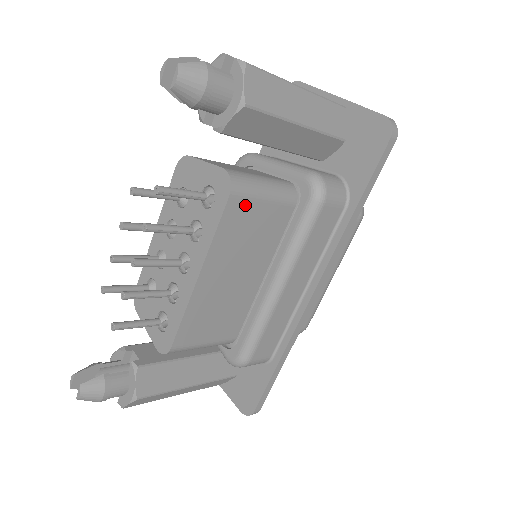
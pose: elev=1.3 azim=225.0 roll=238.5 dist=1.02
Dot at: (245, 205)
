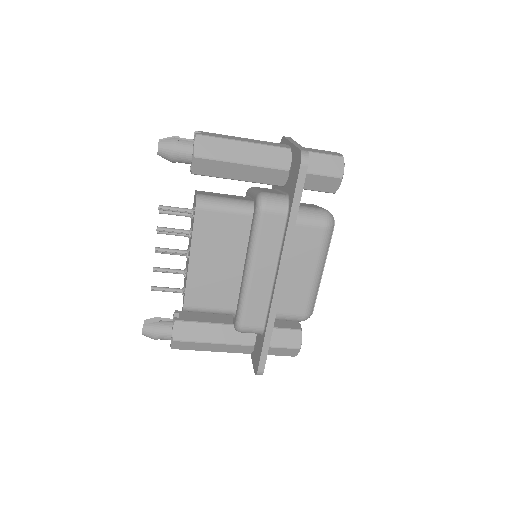
Dot at: (210, 214)
